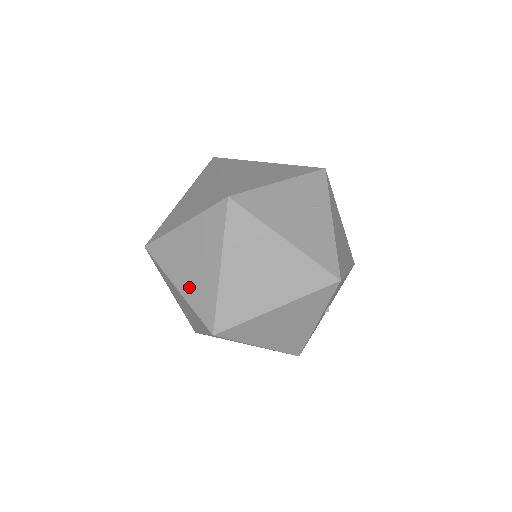
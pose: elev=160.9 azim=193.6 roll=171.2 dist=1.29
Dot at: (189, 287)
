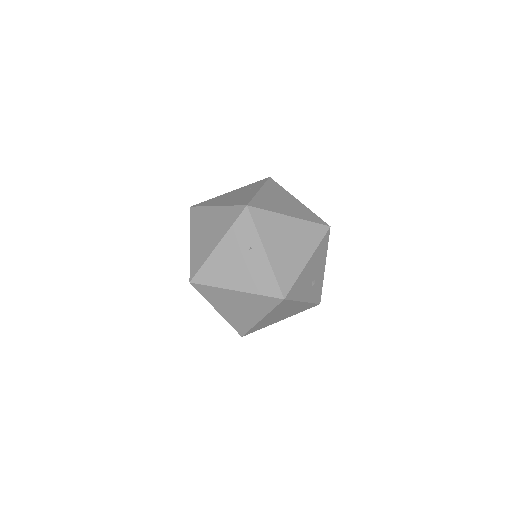
Dot at: occluded
